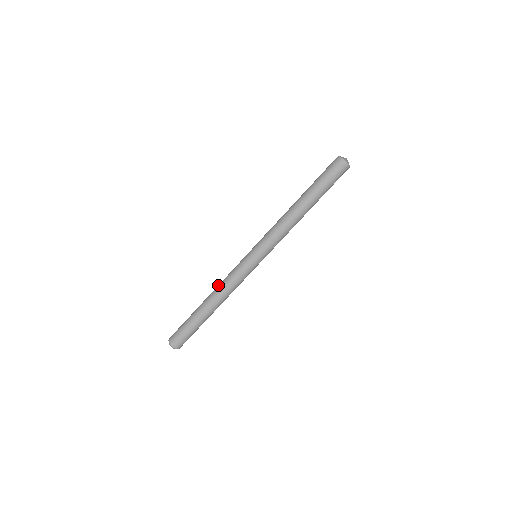
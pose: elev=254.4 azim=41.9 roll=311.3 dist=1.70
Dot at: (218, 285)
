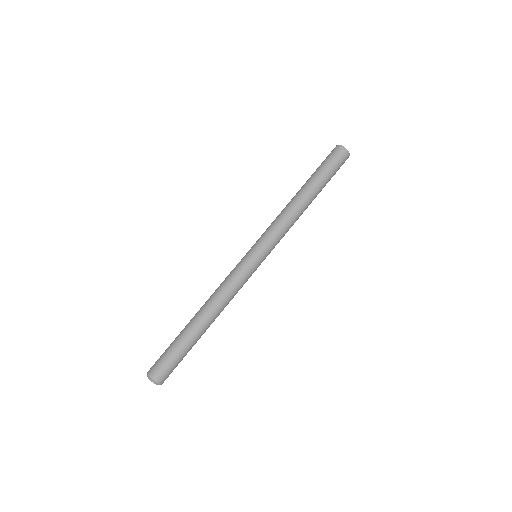
Dot at: (213, 294)
